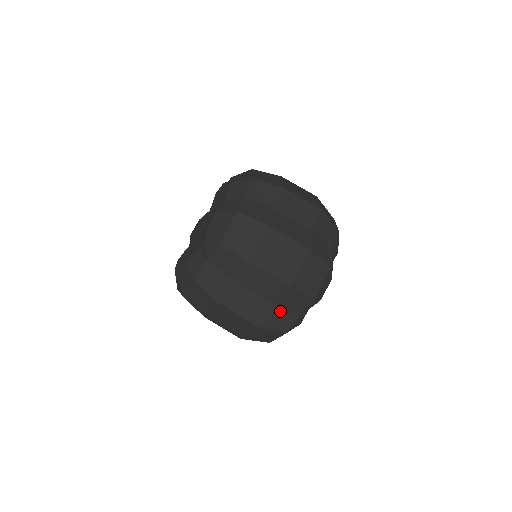
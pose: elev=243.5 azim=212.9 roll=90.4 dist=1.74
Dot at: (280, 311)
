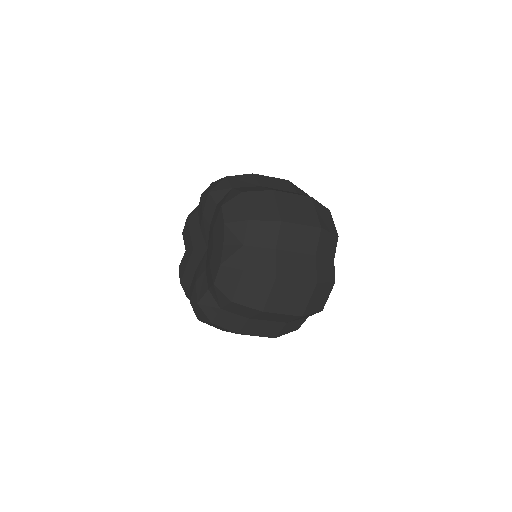
Dot at: (292, 323)
